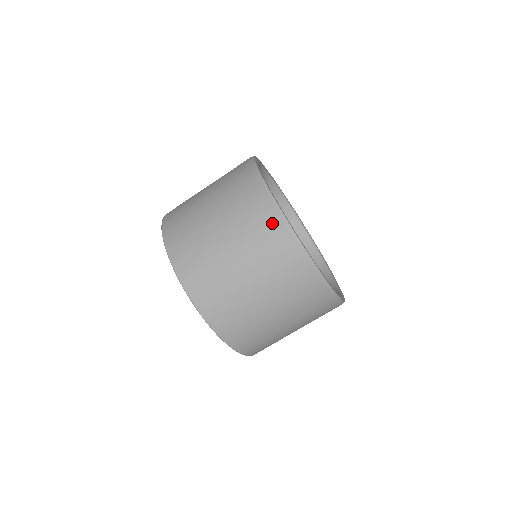
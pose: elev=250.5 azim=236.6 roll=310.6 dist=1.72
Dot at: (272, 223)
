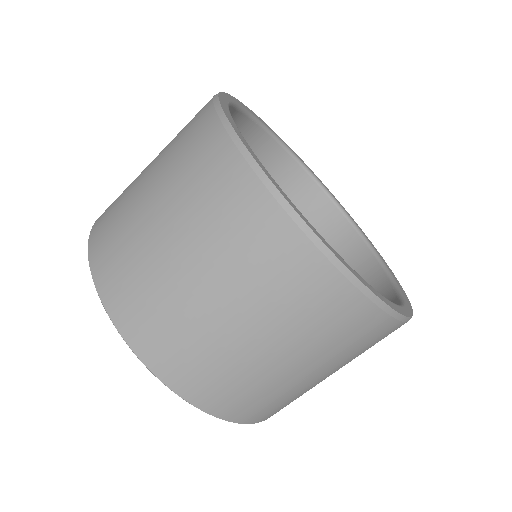
Dot at: (228, 169)
